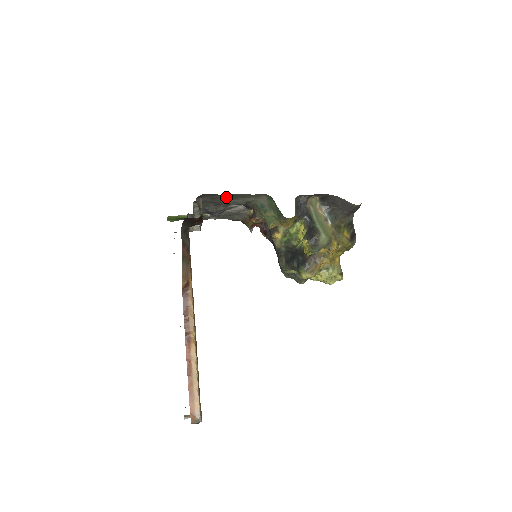
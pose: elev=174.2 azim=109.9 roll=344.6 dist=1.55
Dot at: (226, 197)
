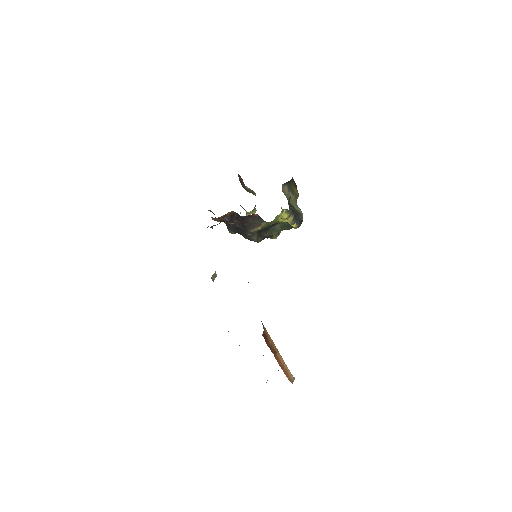
Dot at: occluded
